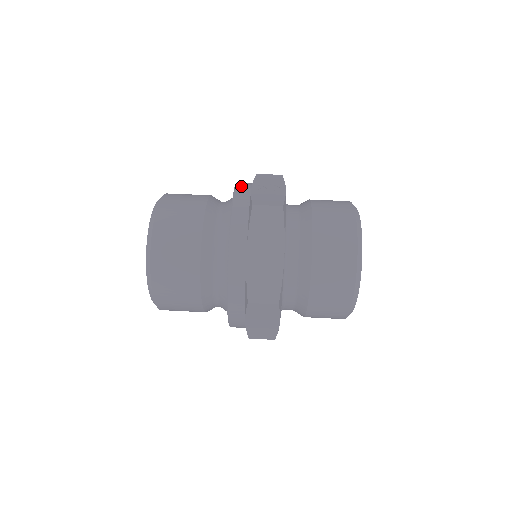
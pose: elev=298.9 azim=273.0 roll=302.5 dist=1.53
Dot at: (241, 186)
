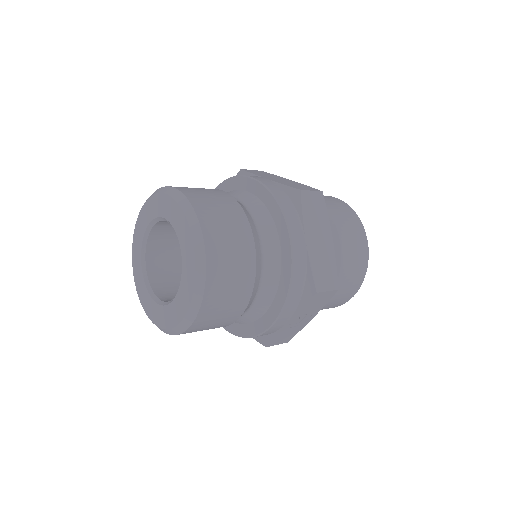
Dot at: occluded
